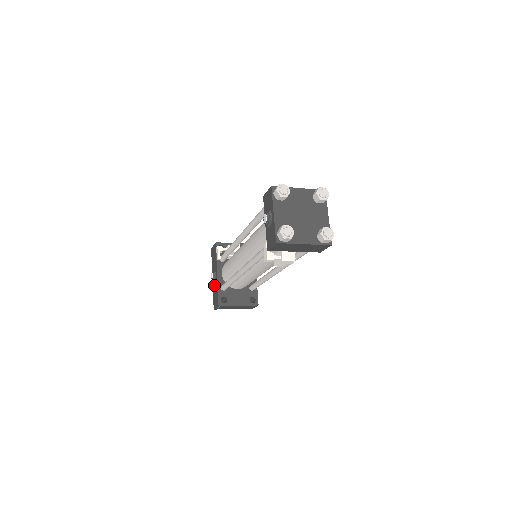
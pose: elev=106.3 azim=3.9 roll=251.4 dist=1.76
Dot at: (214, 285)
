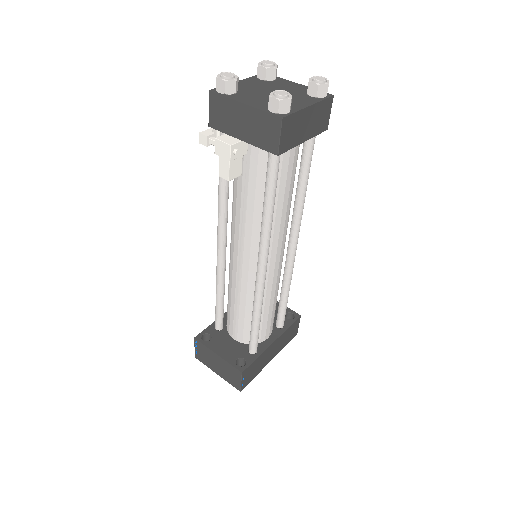
Dot at: occluded
